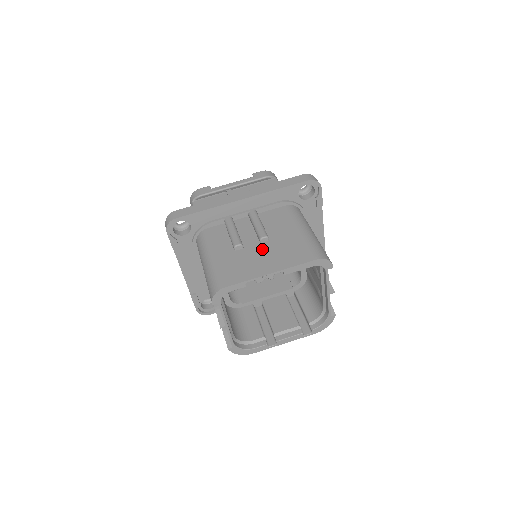
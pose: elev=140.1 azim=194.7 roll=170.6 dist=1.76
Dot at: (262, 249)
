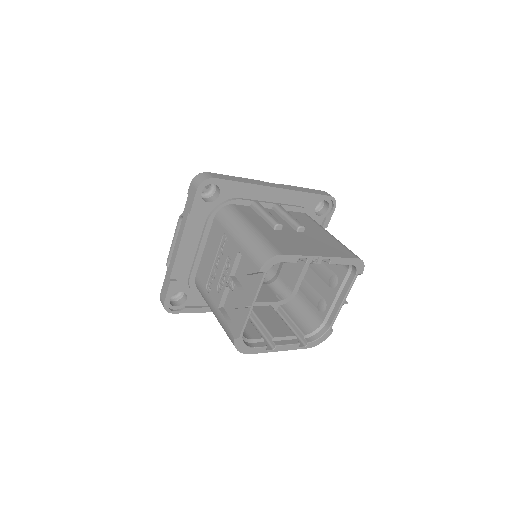
Dot at: (302, 236)
